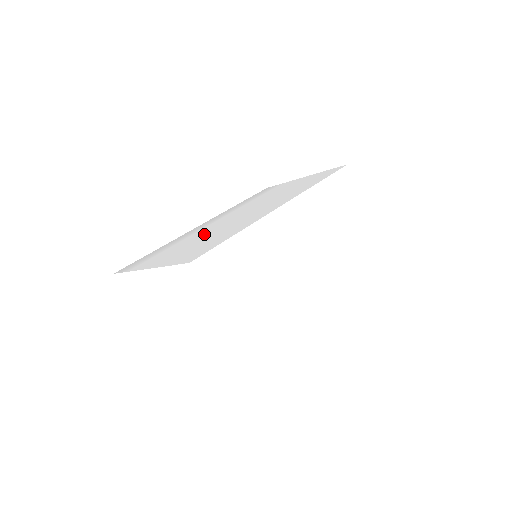
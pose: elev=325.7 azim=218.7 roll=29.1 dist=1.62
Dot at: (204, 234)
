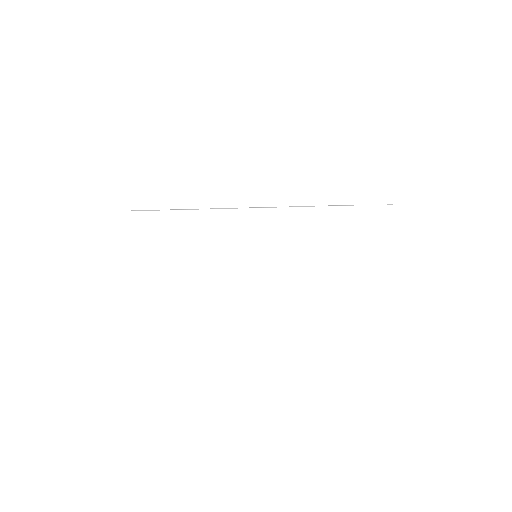
Dot at: occluded
